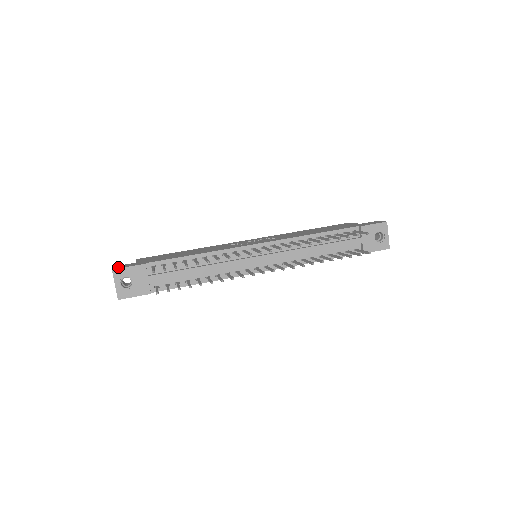
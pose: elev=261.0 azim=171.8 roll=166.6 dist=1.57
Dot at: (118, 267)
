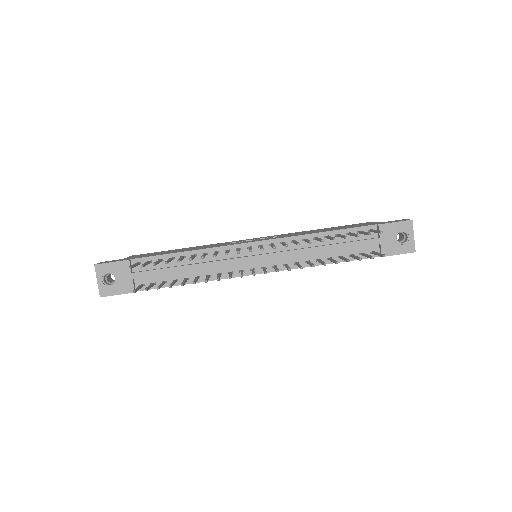
Dot at: (102, 262)
